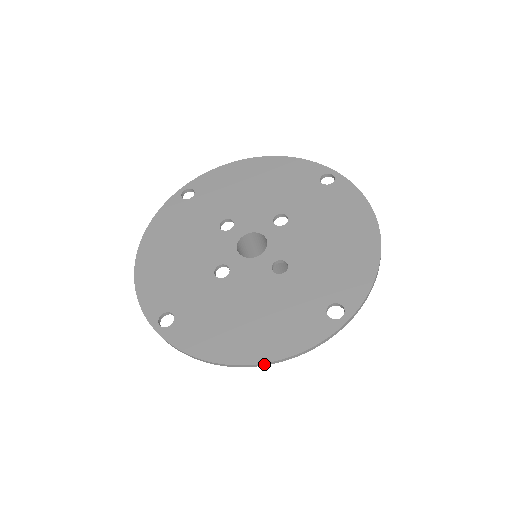
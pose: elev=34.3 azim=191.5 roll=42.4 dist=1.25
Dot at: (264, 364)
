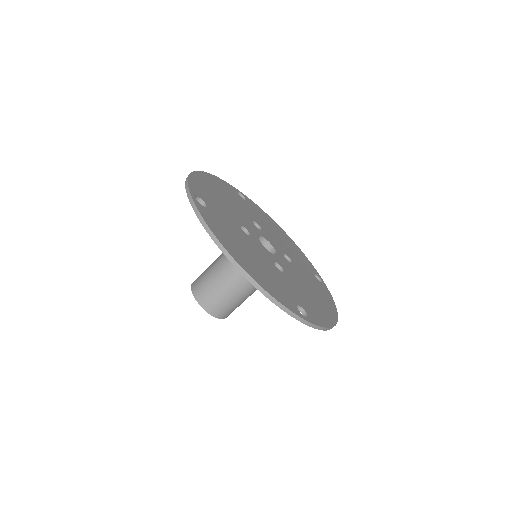
Dot at: (249, 278)
